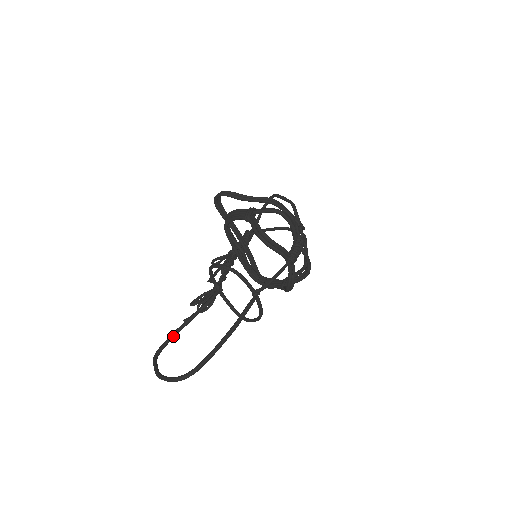
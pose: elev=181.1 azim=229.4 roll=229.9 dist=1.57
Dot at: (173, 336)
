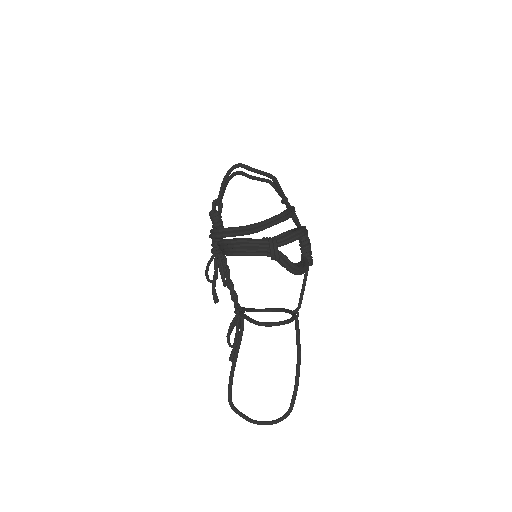
Dot at: occluded
